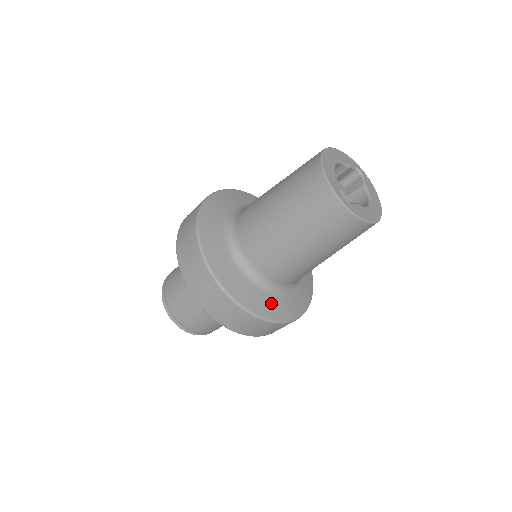
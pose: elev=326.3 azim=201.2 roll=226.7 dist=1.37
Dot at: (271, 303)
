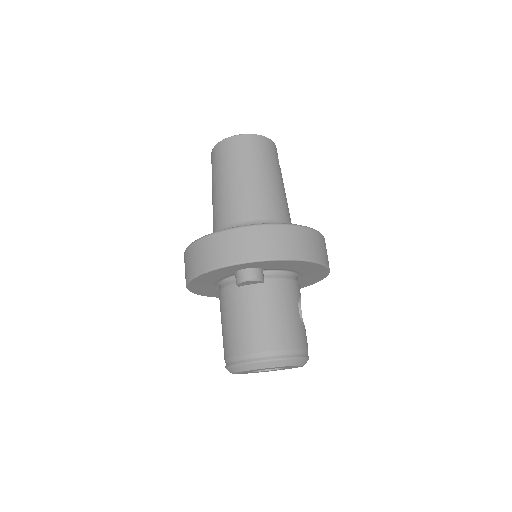
Dot at: occluded
